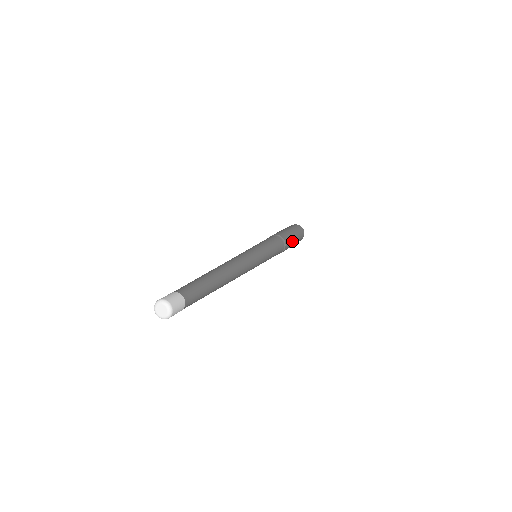
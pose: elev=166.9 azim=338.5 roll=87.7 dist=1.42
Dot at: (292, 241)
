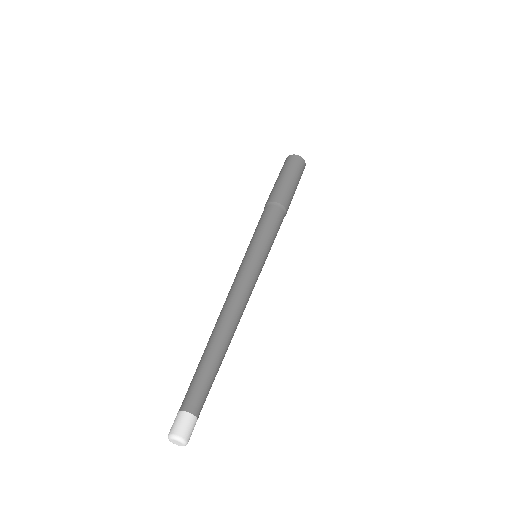
Dot at: (290, 189)
